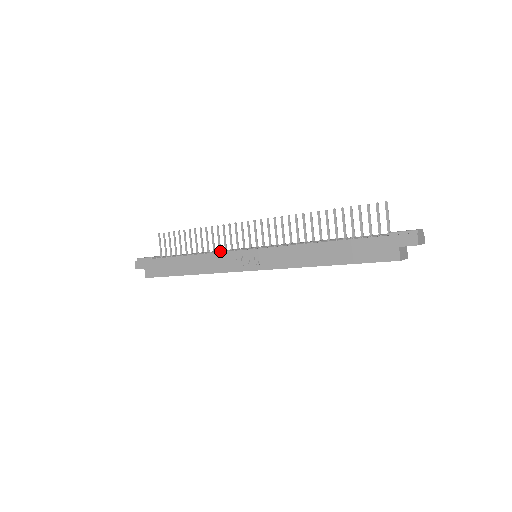
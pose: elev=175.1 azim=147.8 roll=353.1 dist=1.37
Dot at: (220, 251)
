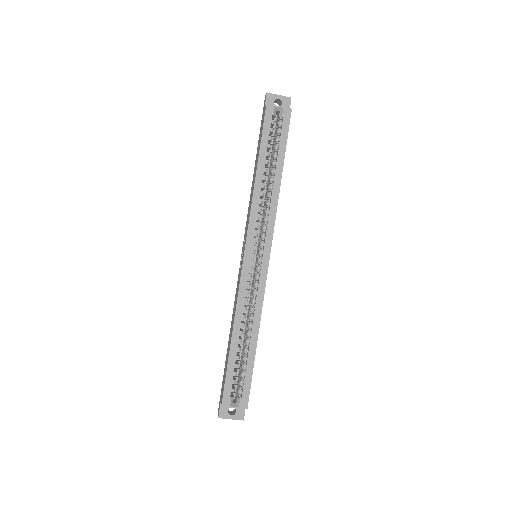
Dot at: occluded
